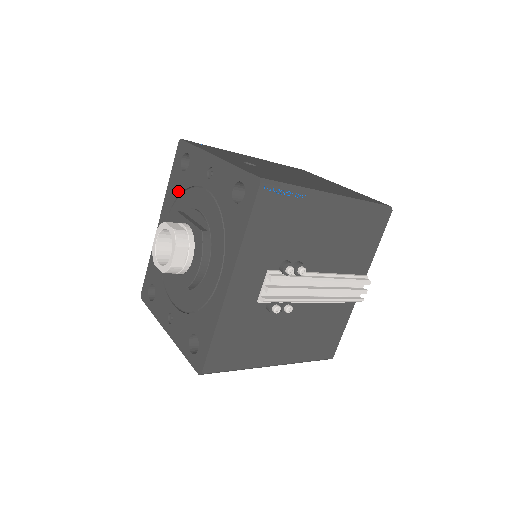
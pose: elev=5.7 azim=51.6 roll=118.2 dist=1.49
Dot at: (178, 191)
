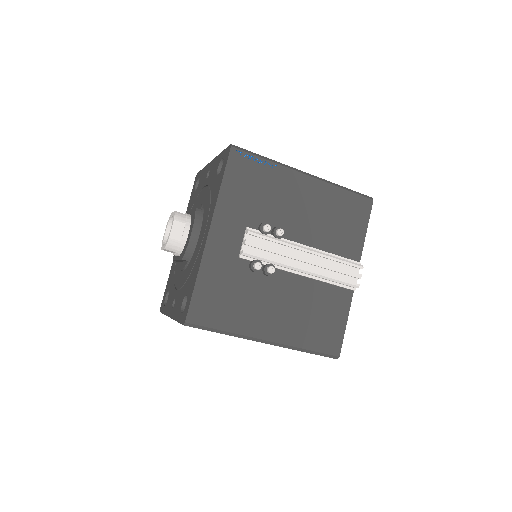
Dot at: (191, 207)
